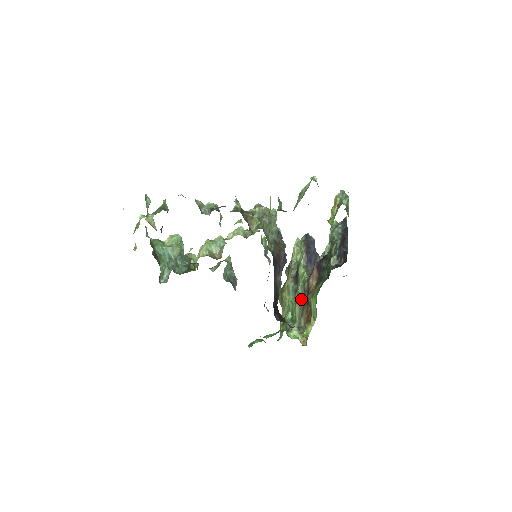
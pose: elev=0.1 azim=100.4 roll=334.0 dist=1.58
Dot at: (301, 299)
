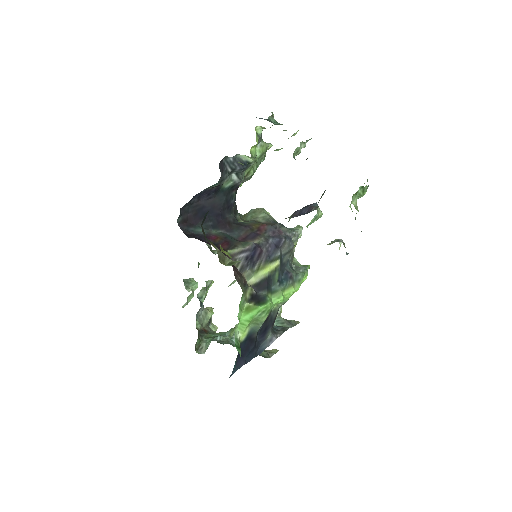
Dot at: occluded
